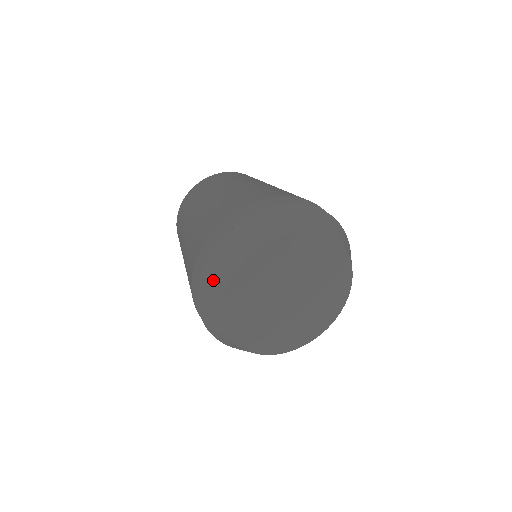
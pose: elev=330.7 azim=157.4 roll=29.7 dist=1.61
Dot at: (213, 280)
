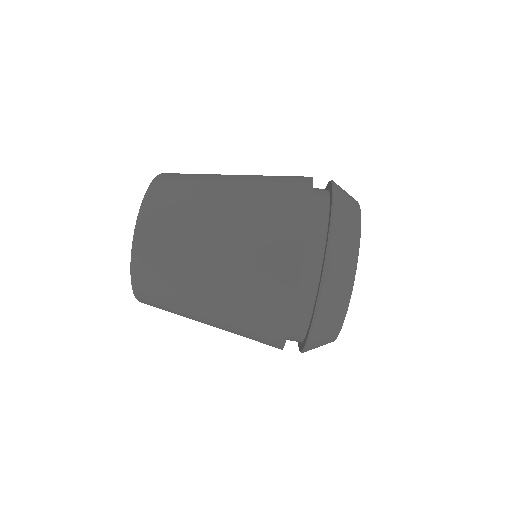
Dot at: (325, 335)
